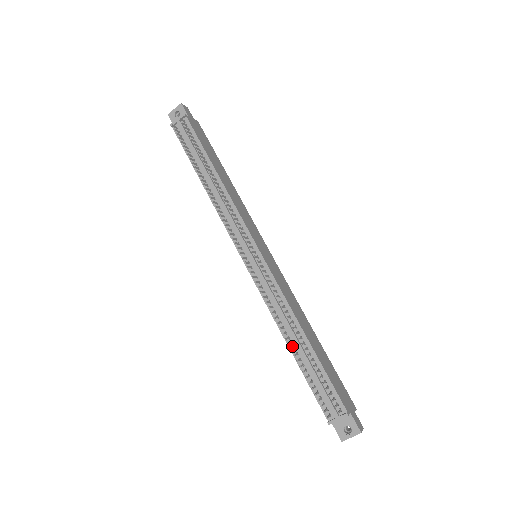
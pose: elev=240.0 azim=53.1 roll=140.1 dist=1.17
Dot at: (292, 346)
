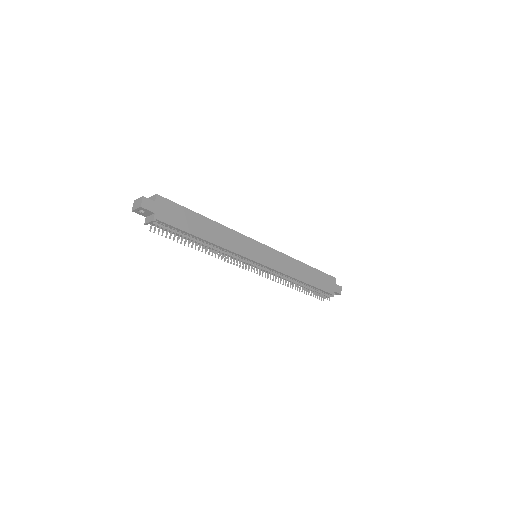
Dot at: occluded
